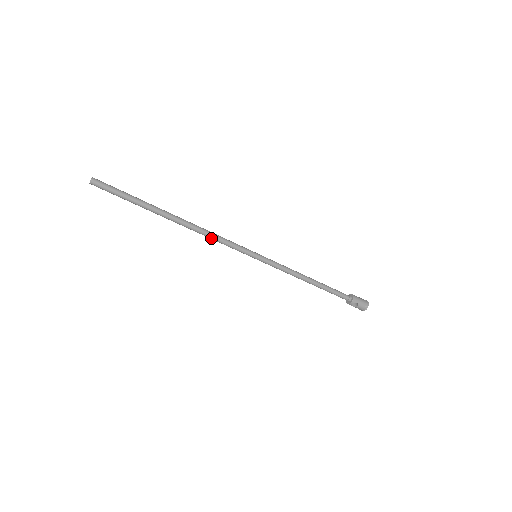
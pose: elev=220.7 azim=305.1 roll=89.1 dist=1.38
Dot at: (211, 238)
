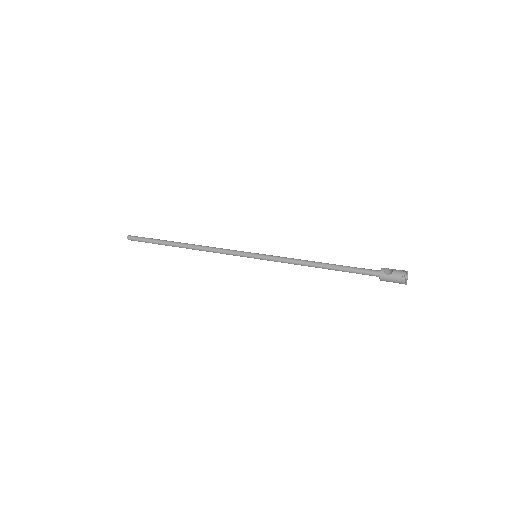
Dot at: (214, 251)
